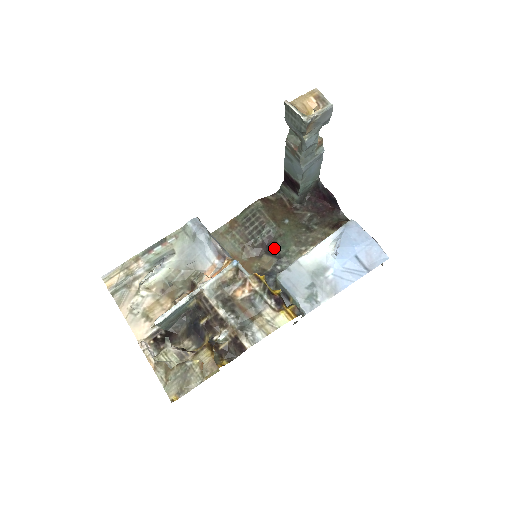
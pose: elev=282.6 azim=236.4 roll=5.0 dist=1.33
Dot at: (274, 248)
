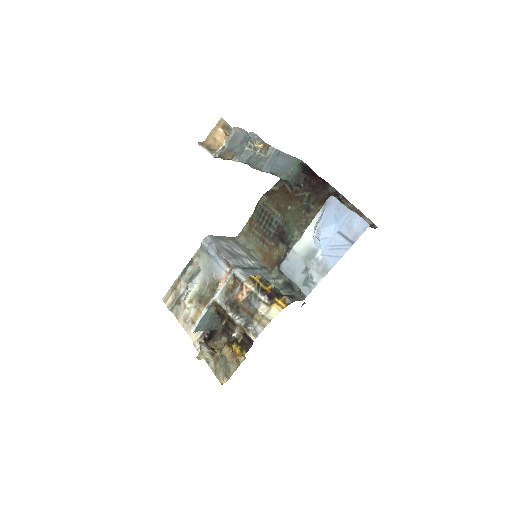
Dot at: (284, 236)
